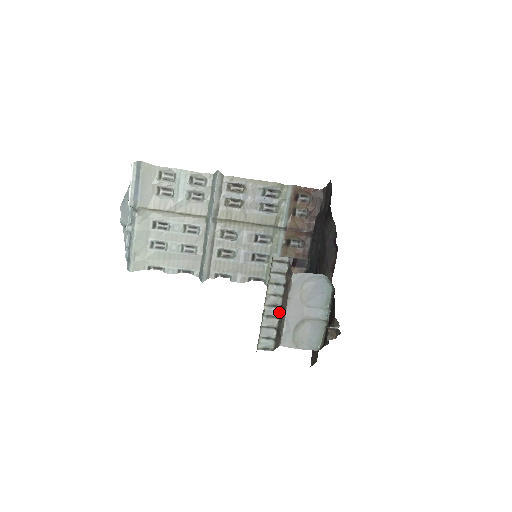
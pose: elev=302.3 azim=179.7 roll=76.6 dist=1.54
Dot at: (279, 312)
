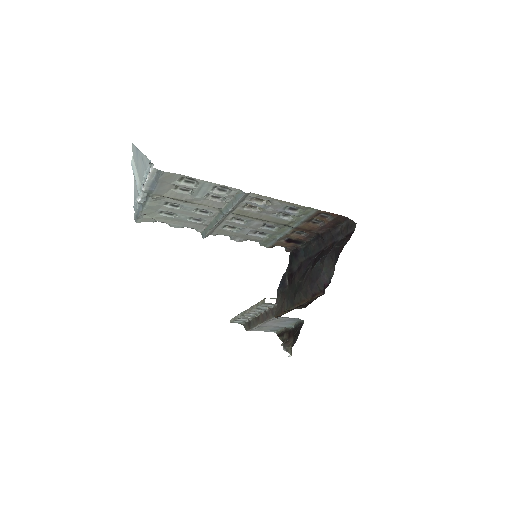
Dot at: (255, 317)
